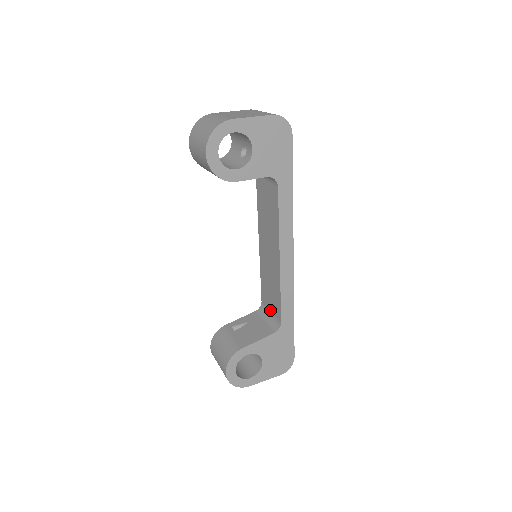
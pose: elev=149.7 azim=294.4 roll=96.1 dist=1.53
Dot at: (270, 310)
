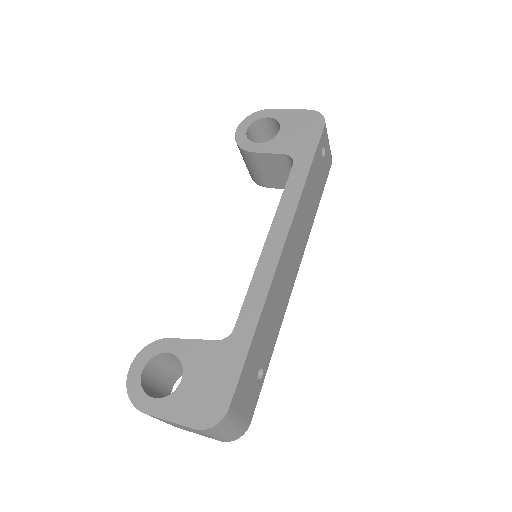
Dot at: occluded
